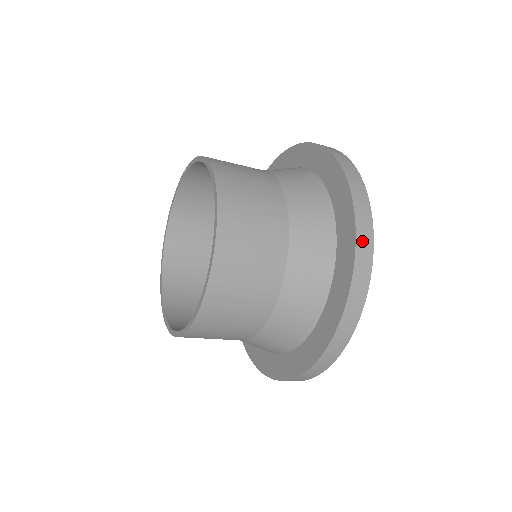
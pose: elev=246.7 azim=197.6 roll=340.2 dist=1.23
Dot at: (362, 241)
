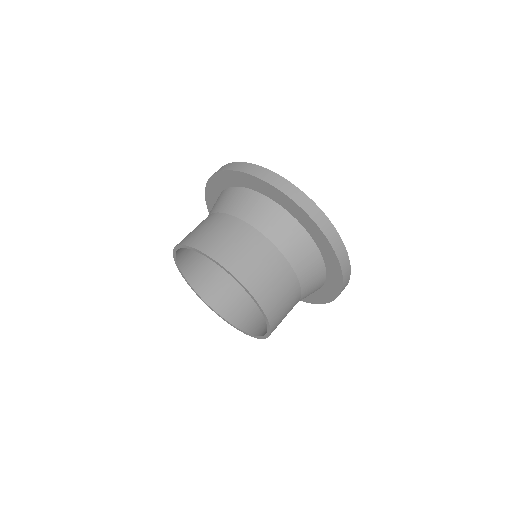
Dot at: (286, 189)
